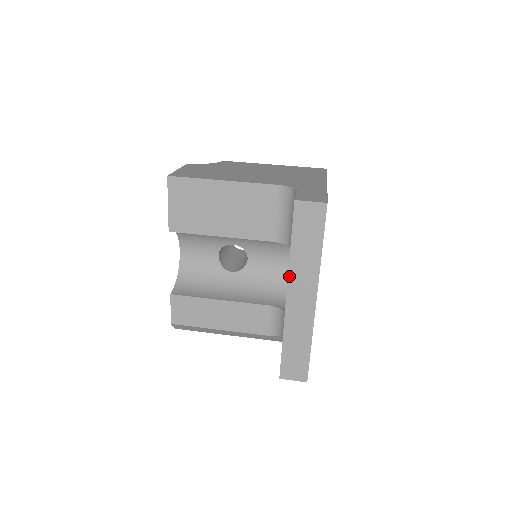
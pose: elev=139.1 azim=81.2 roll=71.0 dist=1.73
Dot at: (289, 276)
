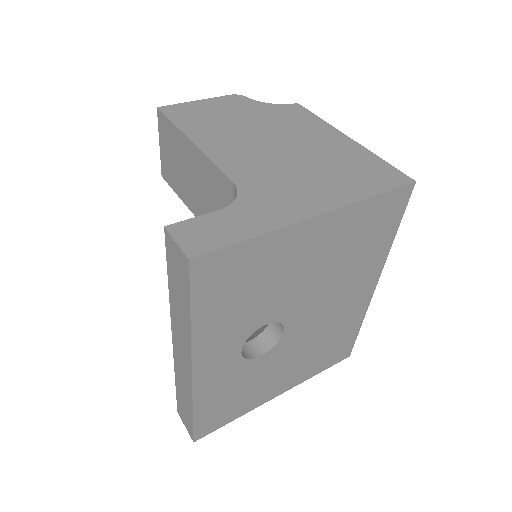
Dot at: (171, 319)
